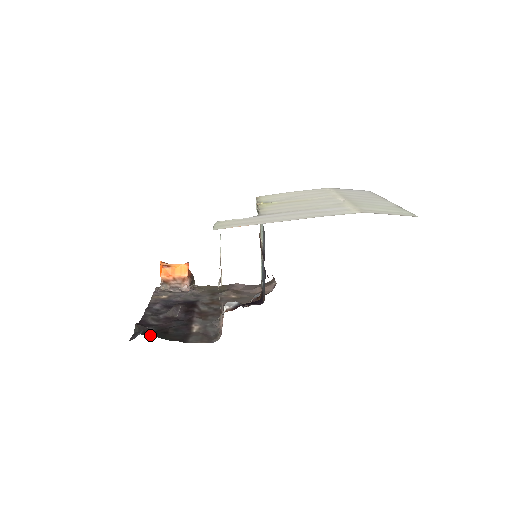
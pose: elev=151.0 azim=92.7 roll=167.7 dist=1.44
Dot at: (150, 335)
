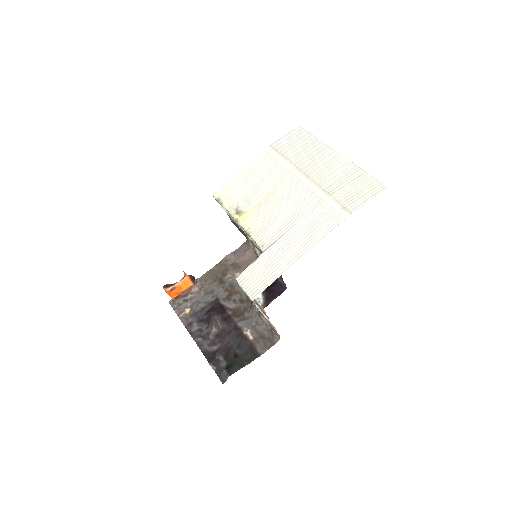
Dot at: (235, 371)
